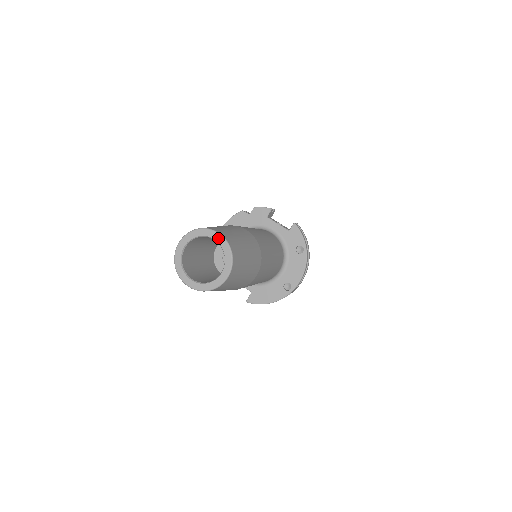
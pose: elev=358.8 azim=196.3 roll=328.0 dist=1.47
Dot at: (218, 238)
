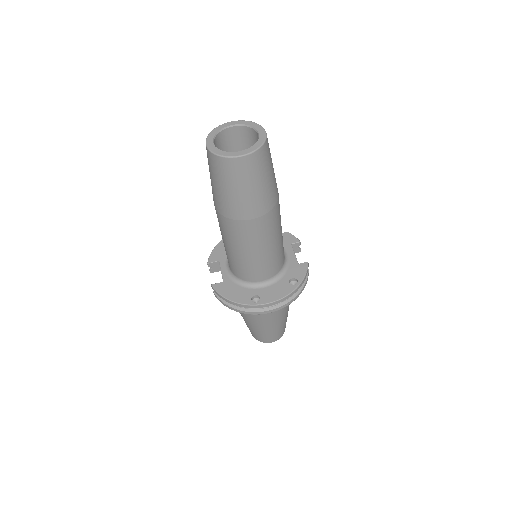
Dot at: (262, 133)
